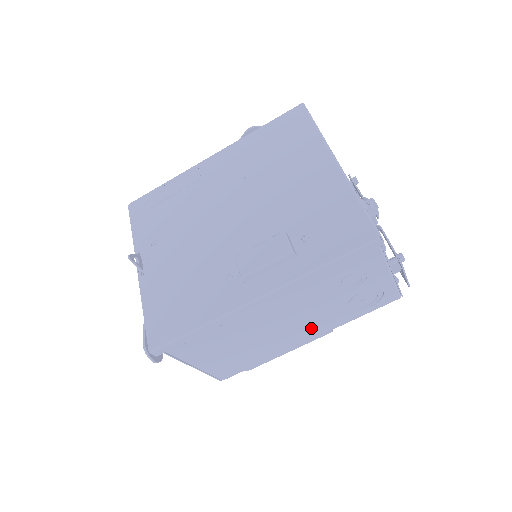
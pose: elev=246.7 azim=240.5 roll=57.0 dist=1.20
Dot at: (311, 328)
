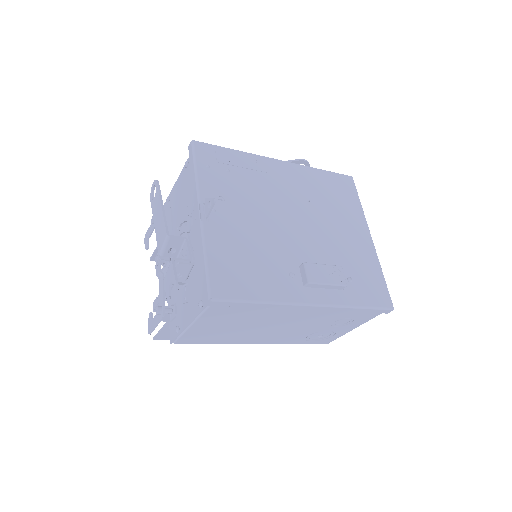
Dot at: (276, 337)
